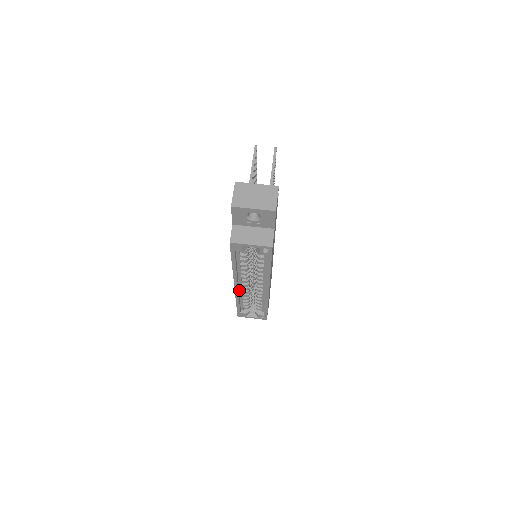
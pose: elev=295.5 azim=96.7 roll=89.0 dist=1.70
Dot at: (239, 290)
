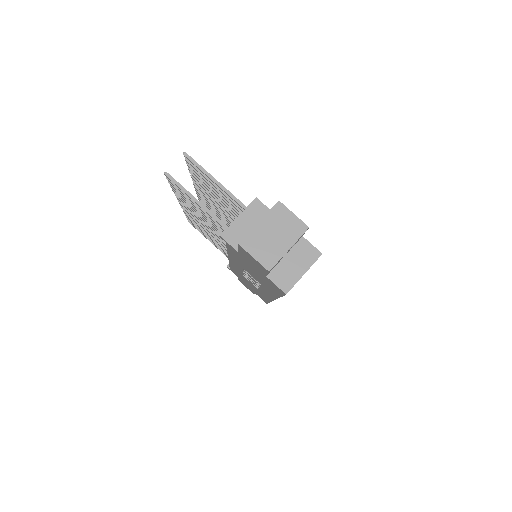
Dot at: occluded
